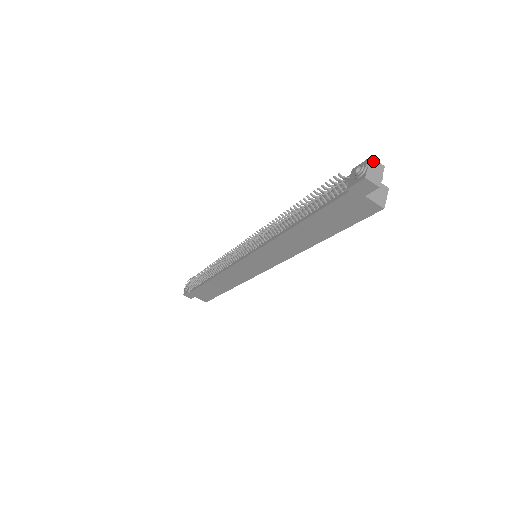
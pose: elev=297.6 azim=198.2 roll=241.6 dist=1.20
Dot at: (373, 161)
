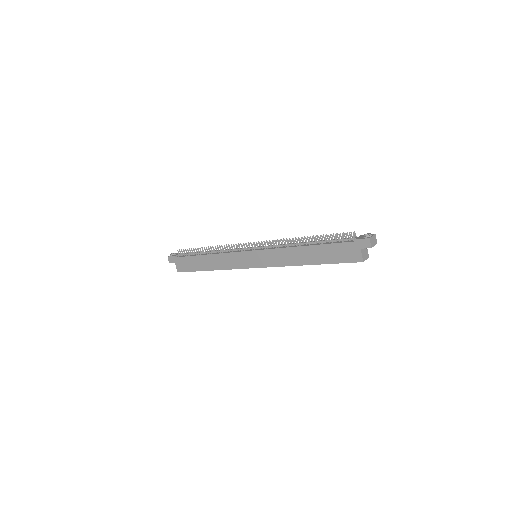
Dot at: (375, 236)
